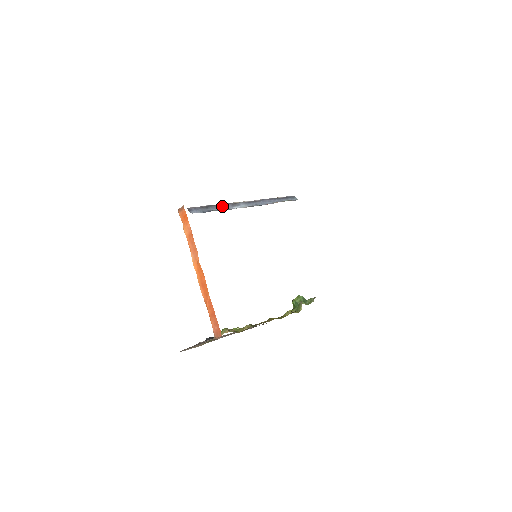
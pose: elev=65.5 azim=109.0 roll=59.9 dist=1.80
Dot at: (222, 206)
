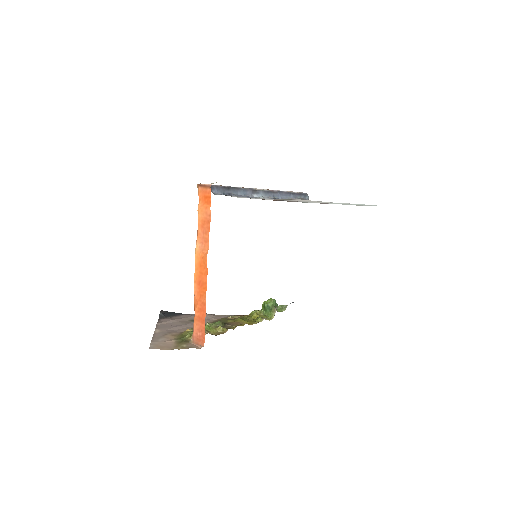
Dot at: (243, 191)
